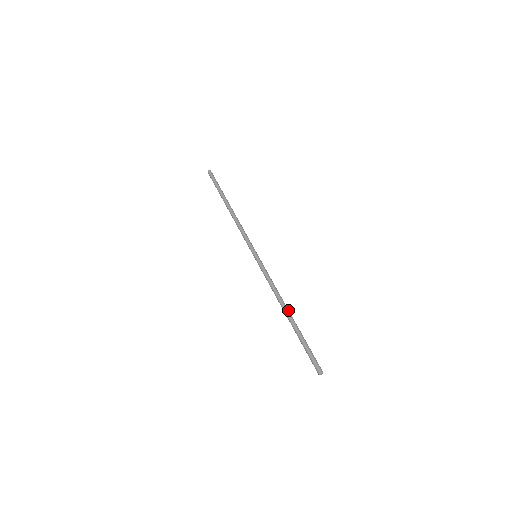
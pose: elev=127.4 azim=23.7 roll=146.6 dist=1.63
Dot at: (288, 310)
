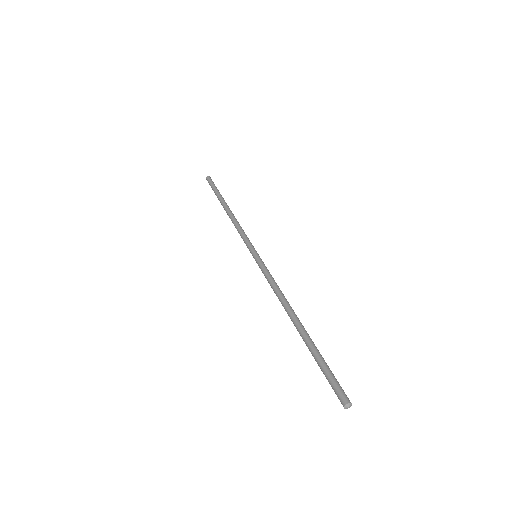
Dot at: (298, 318)
